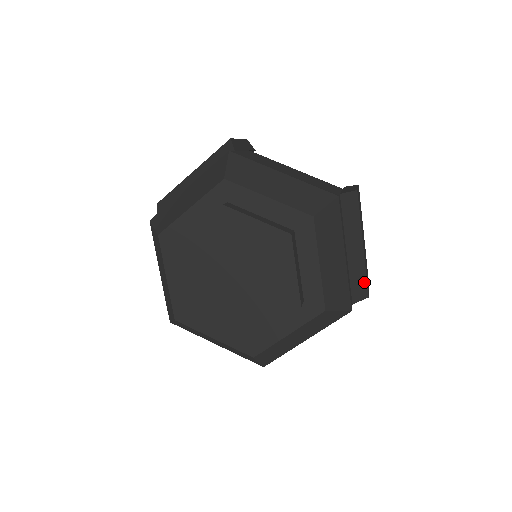
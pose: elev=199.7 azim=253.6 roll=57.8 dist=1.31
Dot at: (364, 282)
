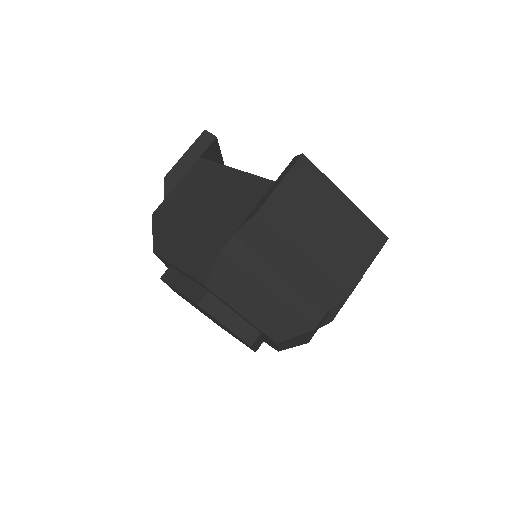
Dot at: (331, 288)
